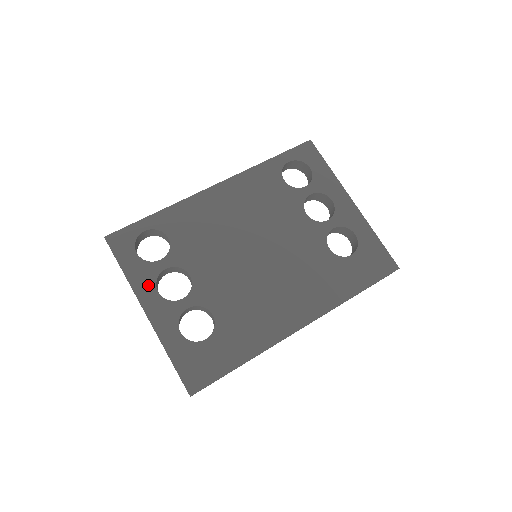
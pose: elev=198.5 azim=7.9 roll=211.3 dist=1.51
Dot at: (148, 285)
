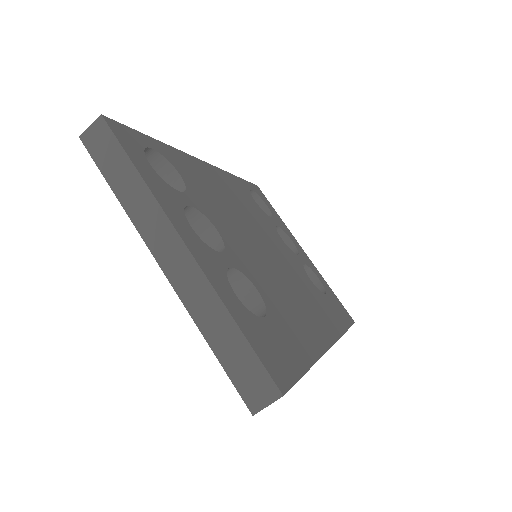
Dot at: (176, 210)
